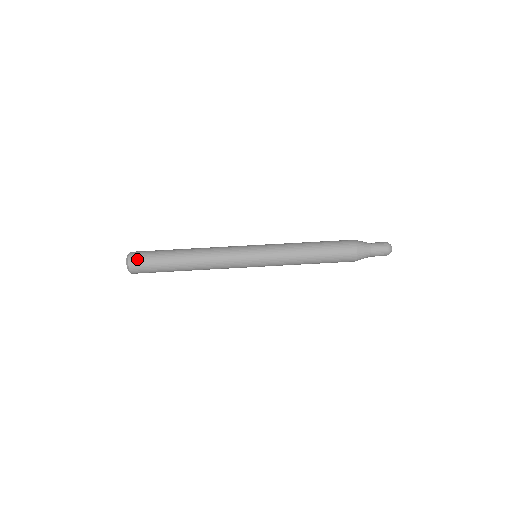
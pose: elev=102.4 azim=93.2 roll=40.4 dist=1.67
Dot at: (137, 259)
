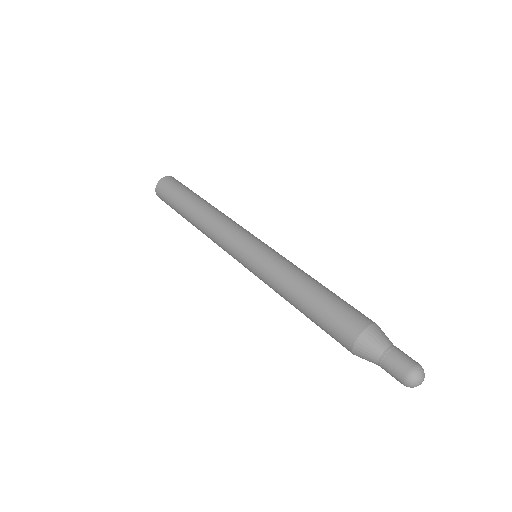
Dot at: (165, 183)
